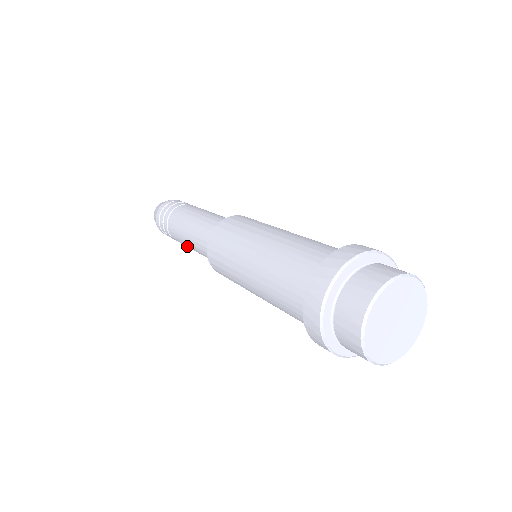
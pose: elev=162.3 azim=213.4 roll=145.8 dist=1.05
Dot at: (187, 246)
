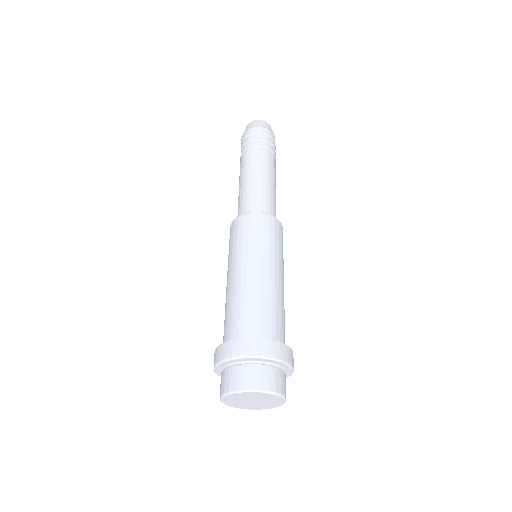
Dot at: occluded
